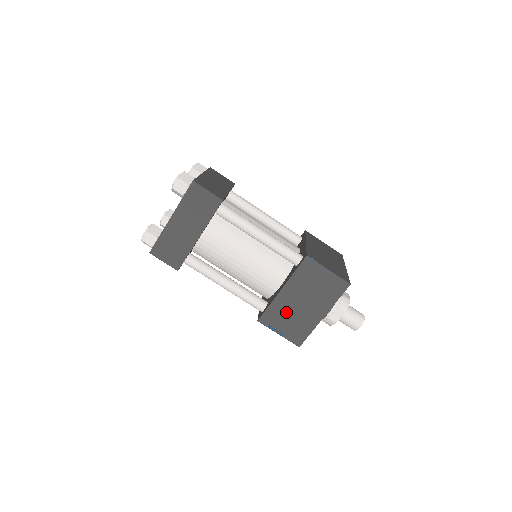
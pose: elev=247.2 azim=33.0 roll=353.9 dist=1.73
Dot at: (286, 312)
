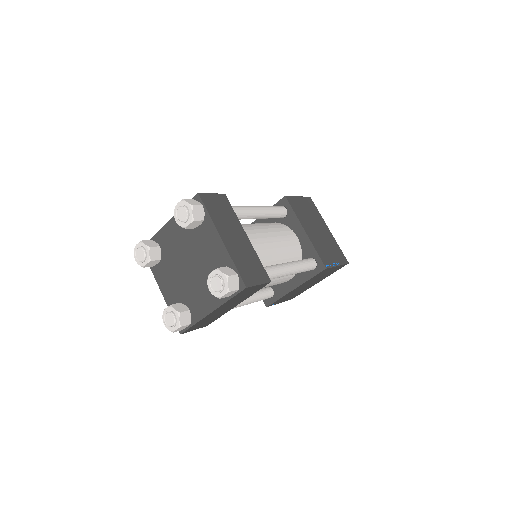
Dot at: (292, 294)
